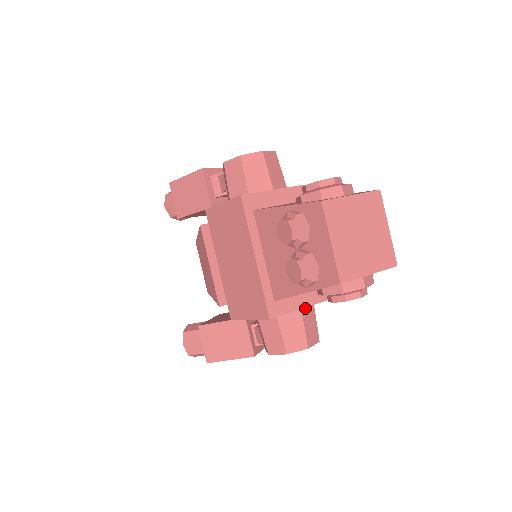
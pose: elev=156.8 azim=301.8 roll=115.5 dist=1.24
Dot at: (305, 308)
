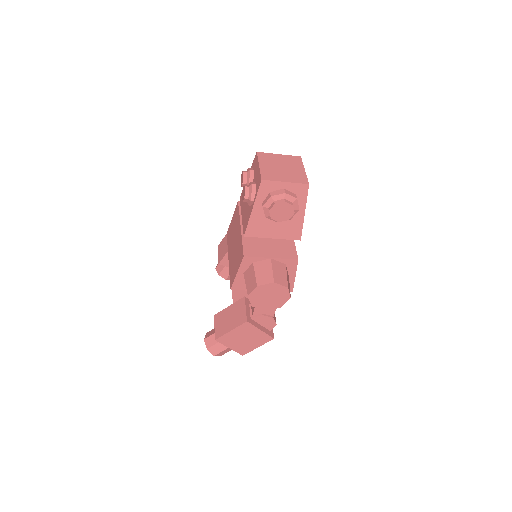
Dot at: (276, 261)
